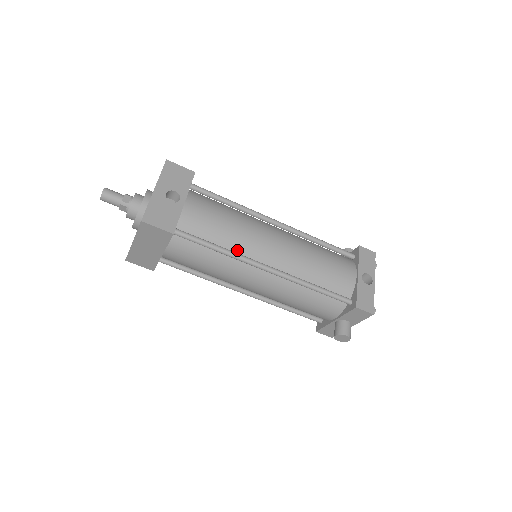
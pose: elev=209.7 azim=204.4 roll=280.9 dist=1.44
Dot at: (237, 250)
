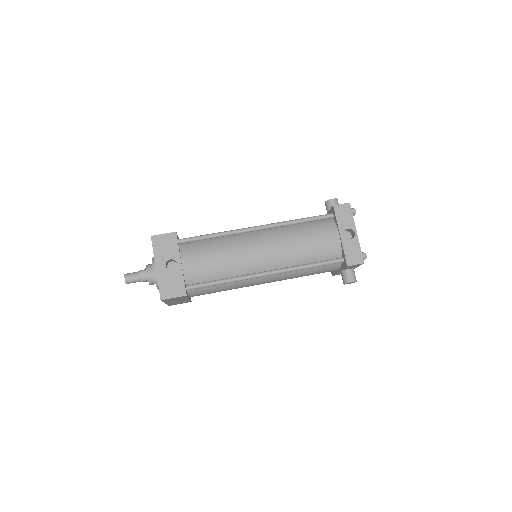
Dot at: (237, 273)
